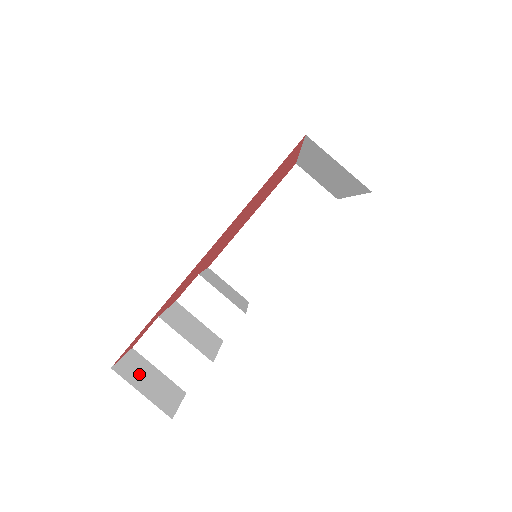
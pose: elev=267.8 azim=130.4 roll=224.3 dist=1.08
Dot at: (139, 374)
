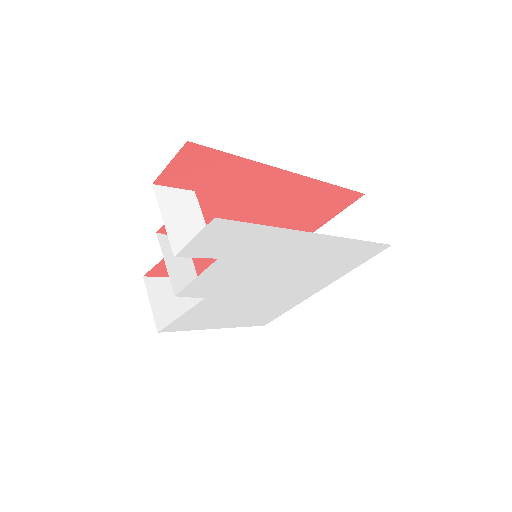
Dot at: occluded
